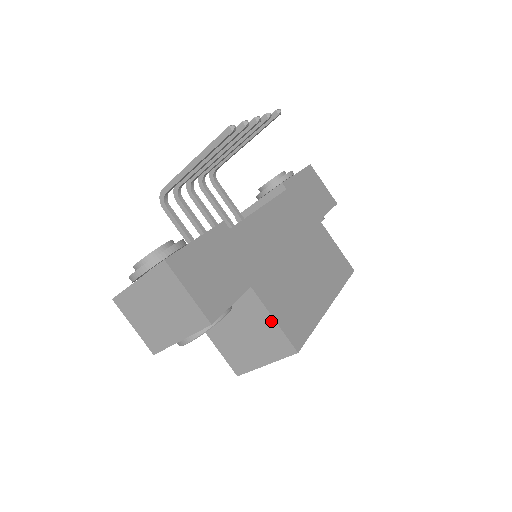
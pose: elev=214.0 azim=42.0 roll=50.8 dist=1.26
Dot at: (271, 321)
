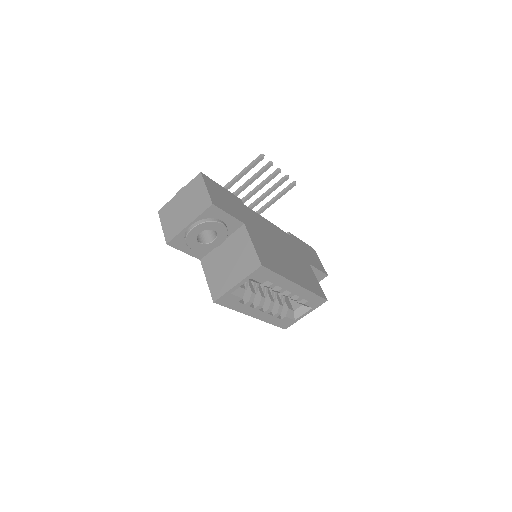
Dot at: (250, 245)
